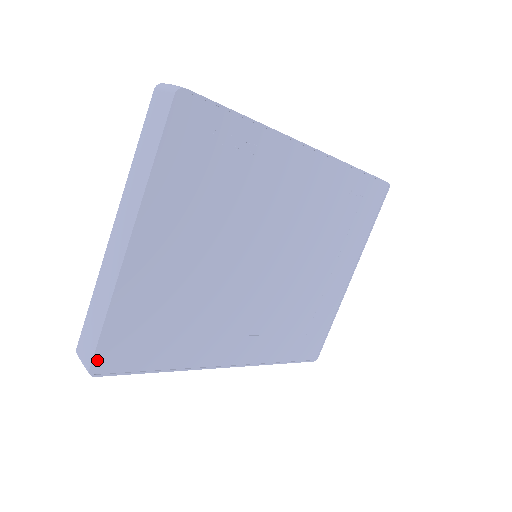
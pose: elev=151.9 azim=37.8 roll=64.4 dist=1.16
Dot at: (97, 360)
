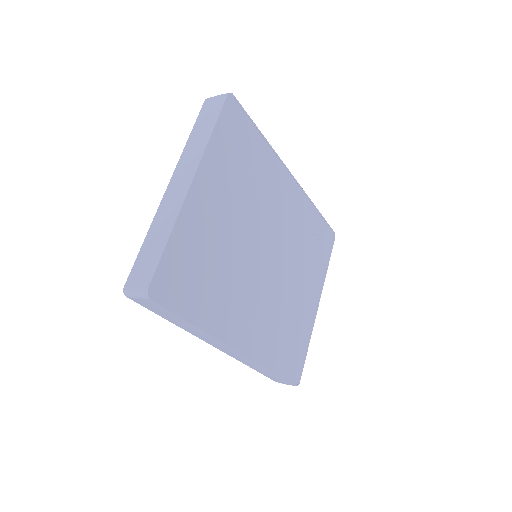
Dot at: (155, 282)
